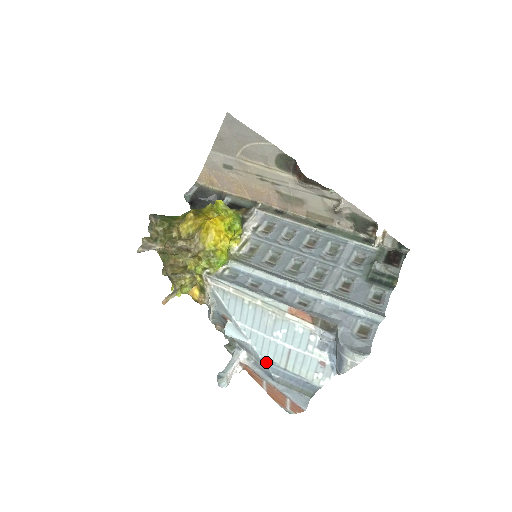
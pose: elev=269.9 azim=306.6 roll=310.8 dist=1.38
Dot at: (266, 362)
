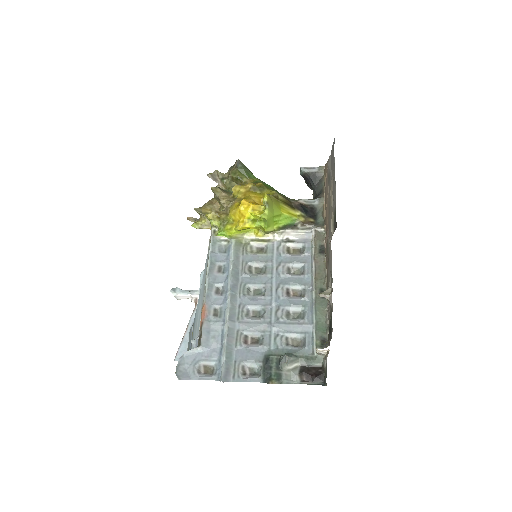
Dot at: (195, 315)
